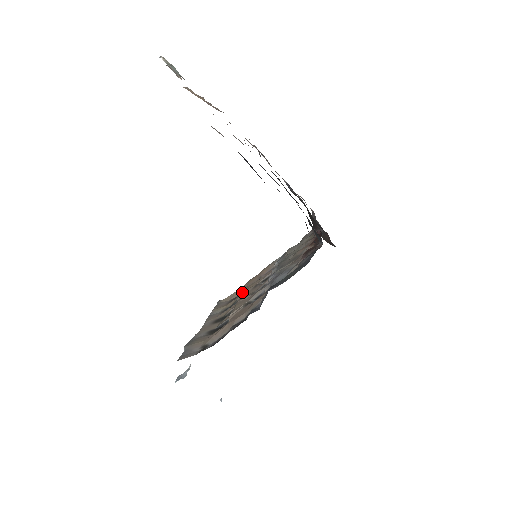
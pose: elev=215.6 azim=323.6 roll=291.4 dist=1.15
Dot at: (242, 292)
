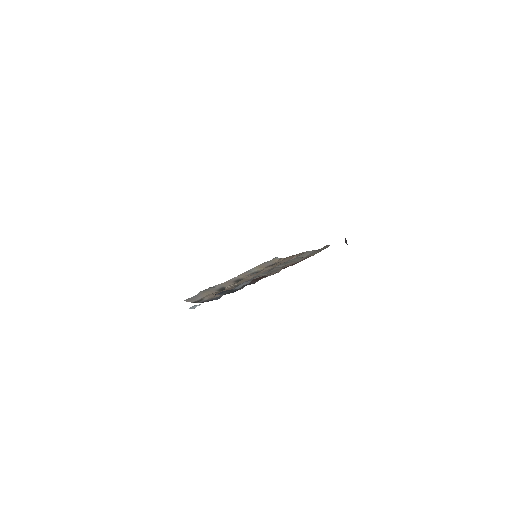
Dot at: occluded
